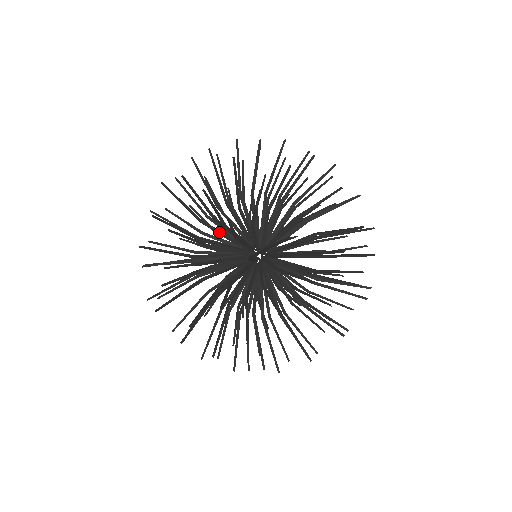
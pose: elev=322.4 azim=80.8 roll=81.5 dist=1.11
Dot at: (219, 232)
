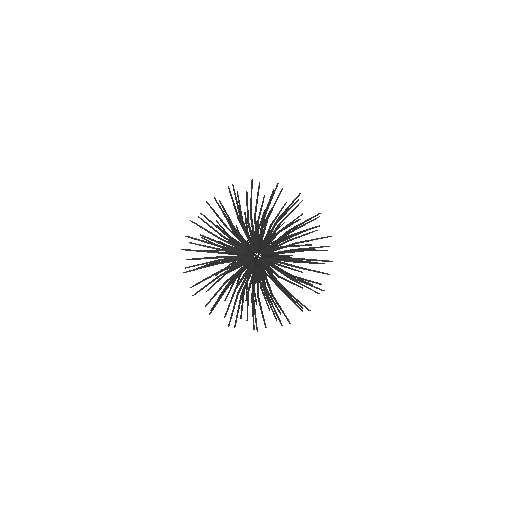
Dot at: occluded
